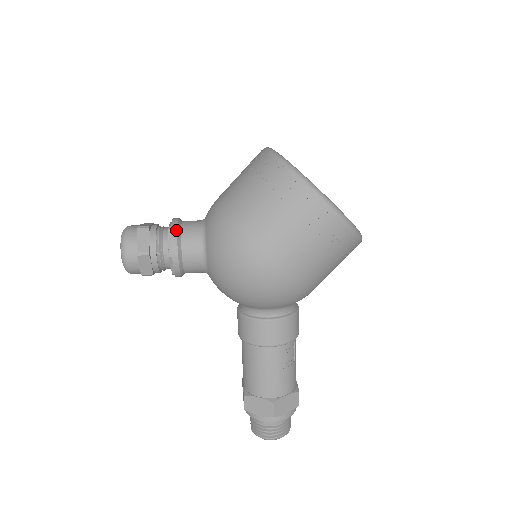
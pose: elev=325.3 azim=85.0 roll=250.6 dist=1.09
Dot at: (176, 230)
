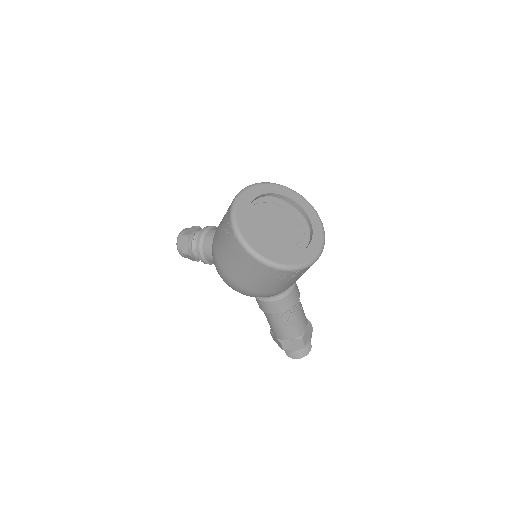
Dot at: (199, 242)
